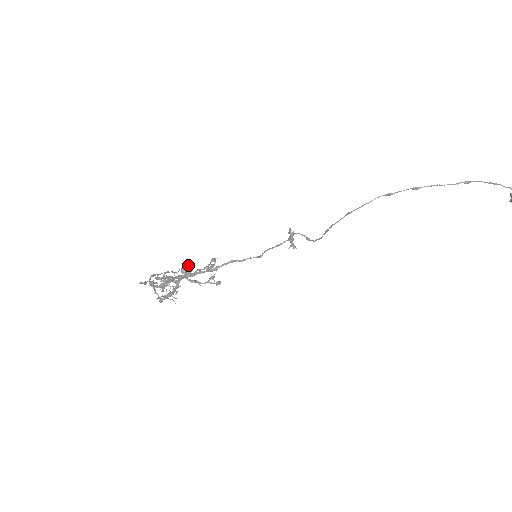
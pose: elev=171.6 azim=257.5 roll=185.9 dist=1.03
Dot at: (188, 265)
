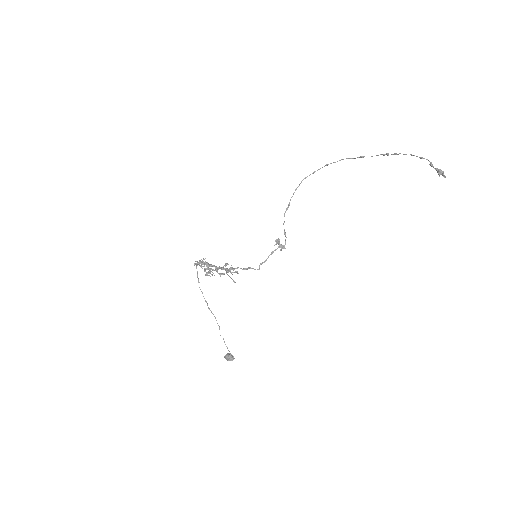
Dot at: (233, 356)
